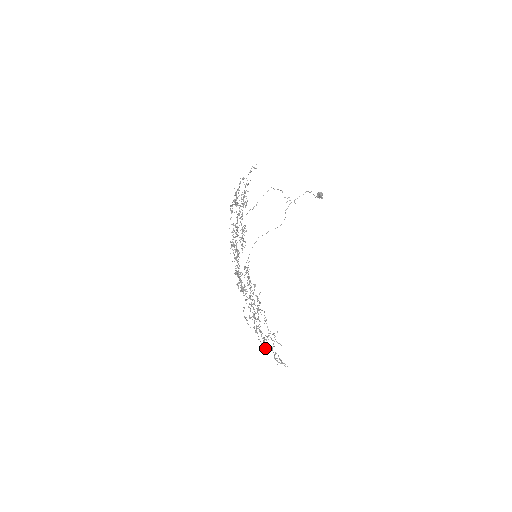
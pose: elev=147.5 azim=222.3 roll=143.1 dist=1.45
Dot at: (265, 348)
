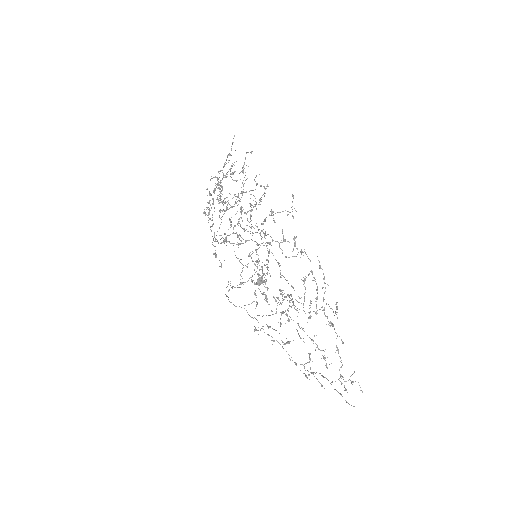
Dot at: (323, 356)
